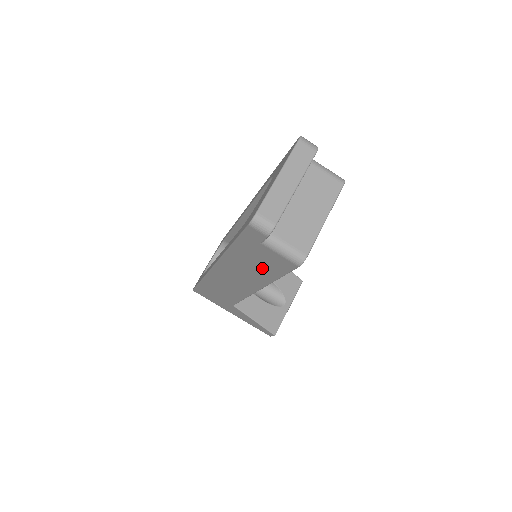
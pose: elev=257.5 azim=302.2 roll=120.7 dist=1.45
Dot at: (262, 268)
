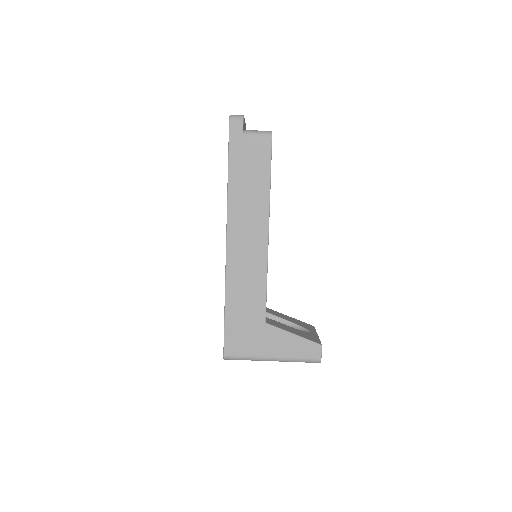
Dot at: (256, 177)
